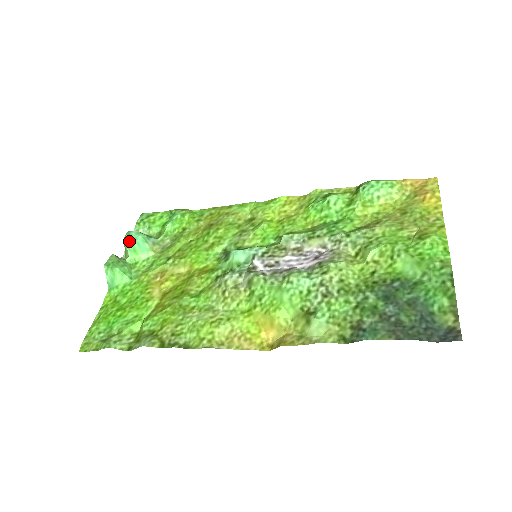
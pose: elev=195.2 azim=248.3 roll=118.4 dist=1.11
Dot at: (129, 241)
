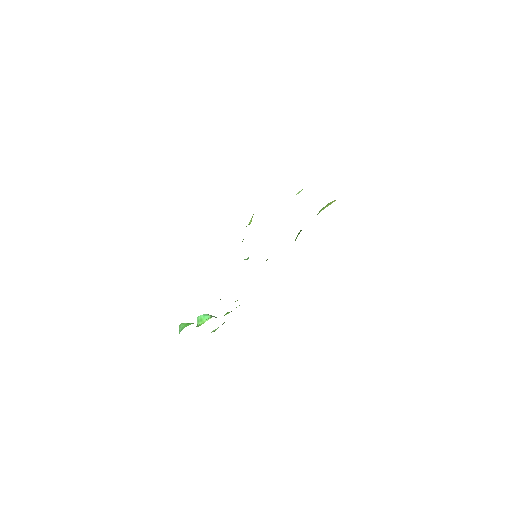
Dot at: (198, 317)
